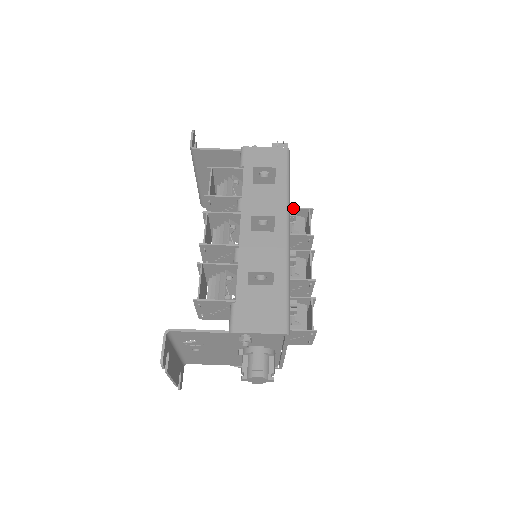
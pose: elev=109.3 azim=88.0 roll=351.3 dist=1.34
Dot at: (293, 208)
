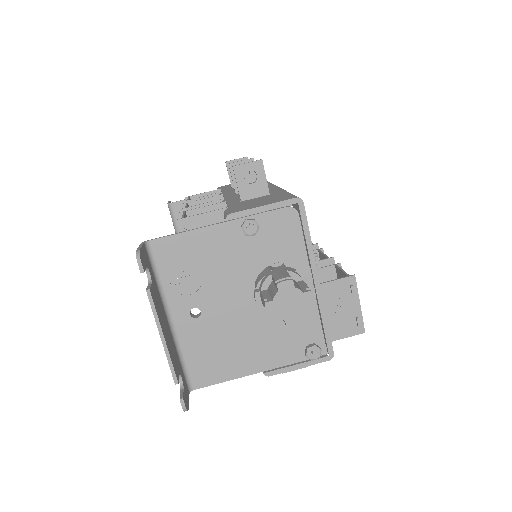
Dot at: occluded
